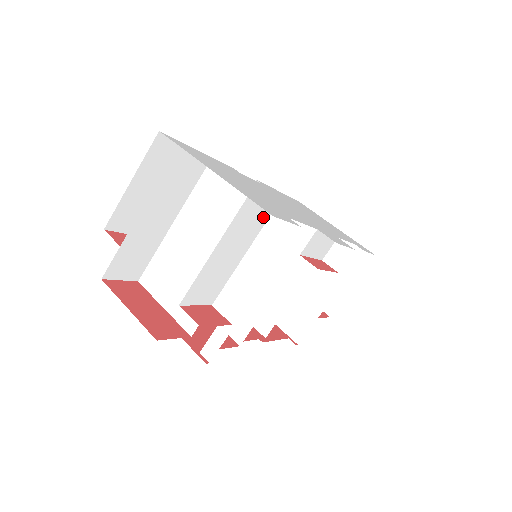
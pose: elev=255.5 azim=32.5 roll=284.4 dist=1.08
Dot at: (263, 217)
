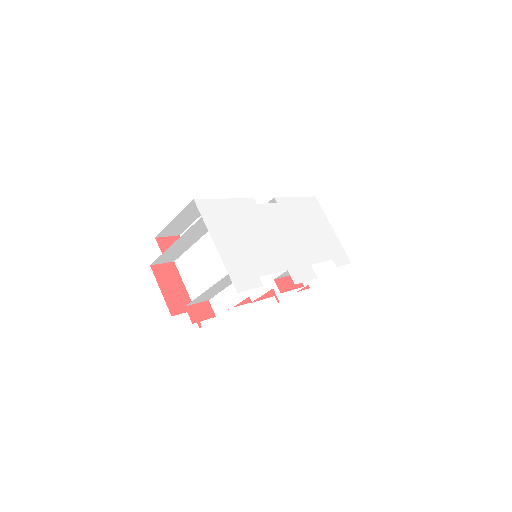
Dot at: occluded
